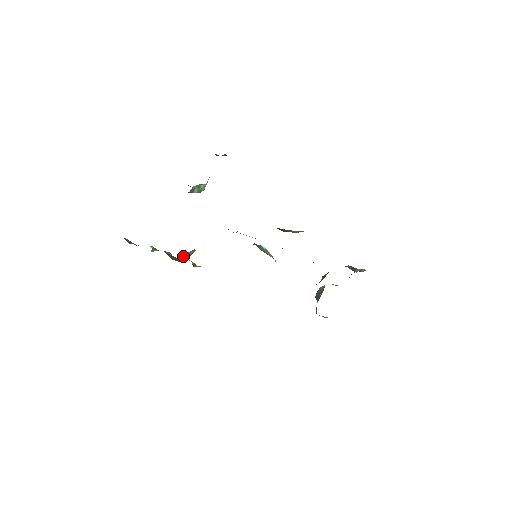
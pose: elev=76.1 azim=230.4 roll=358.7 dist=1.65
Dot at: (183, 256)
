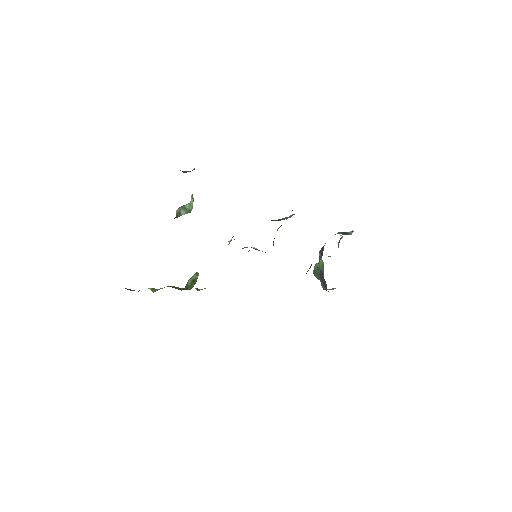
Dot at: (187, 284)
